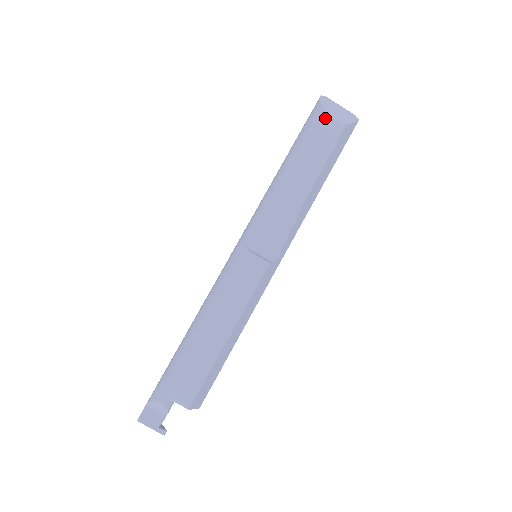
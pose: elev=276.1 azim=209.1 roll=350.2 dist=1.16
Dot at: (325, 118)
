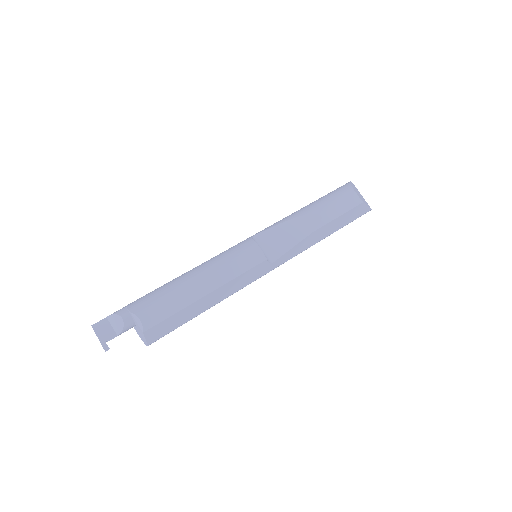
Dot at: (350, 190)
